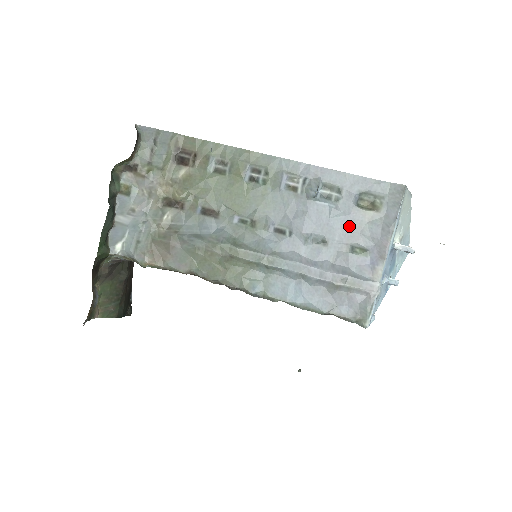
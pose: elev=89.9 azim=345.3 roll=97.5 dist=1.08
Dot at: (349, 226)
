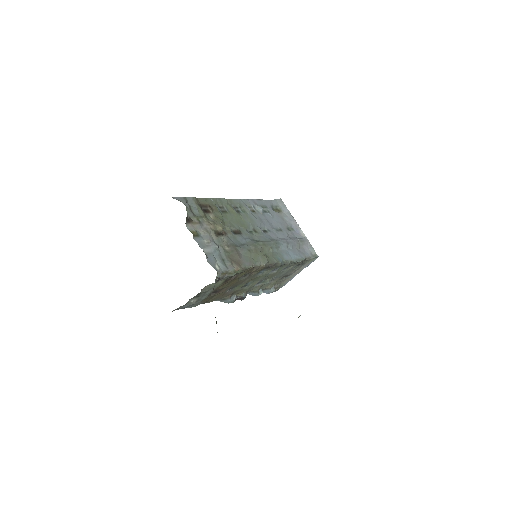
Dot at: (280, 220)
